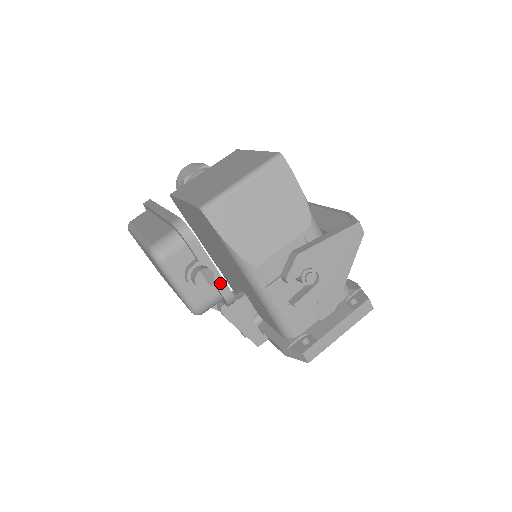
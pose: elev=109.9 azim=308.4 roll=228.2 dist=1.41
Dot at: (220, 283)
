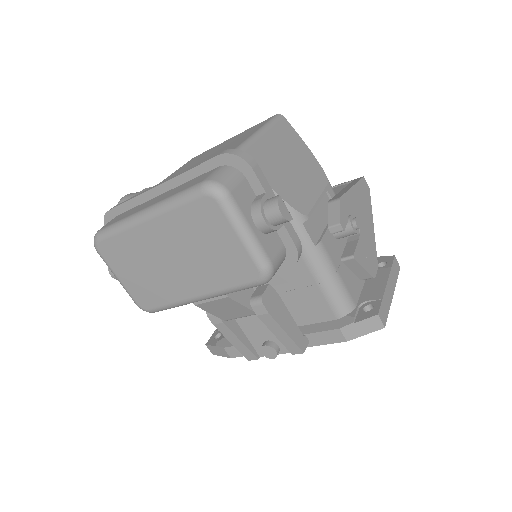
Dot at: (288, 226)
